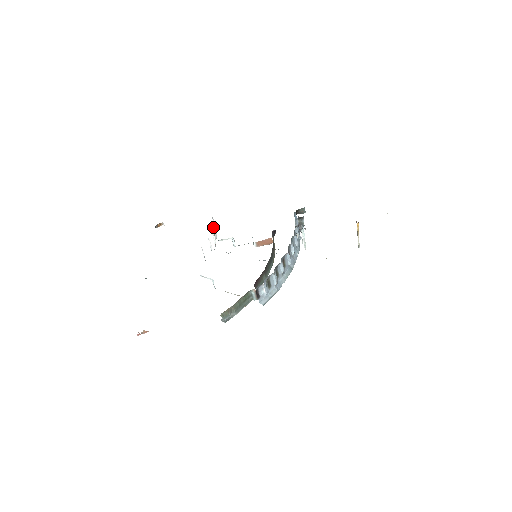
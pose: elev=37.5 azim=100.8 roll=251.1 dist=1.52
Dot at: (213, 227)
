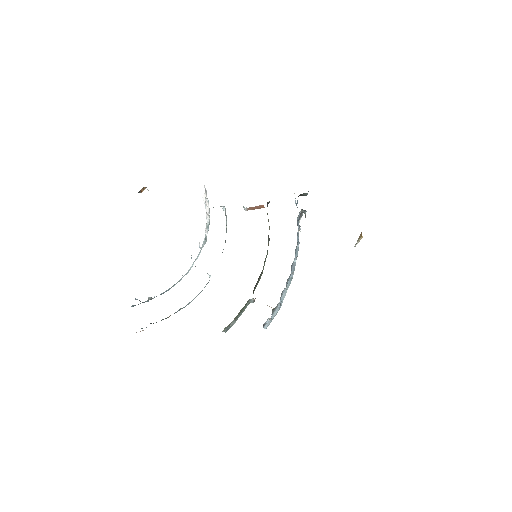
Dot at: (206, 199)
